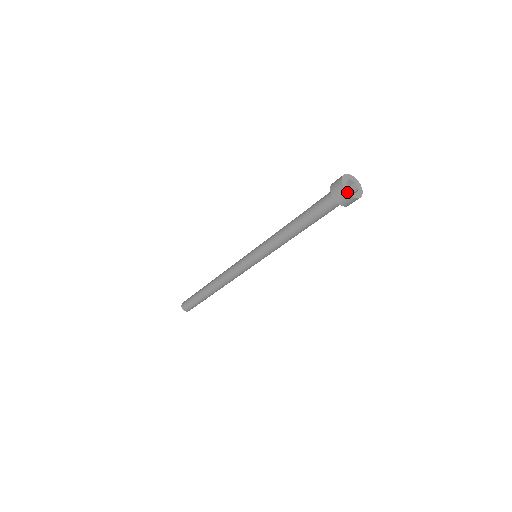
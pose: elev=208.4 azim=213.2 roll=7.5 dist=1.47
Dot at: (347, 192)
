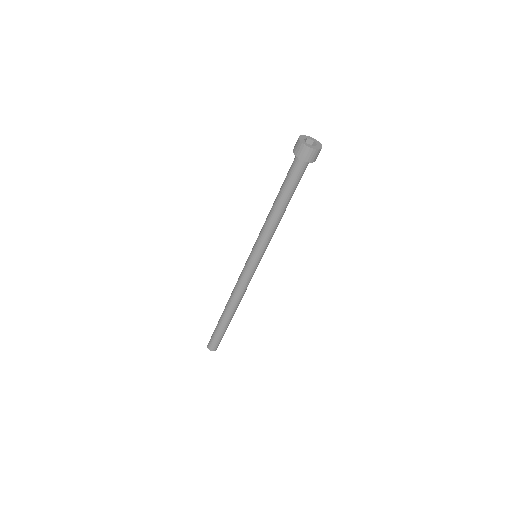
Dot at: (304, 144)
